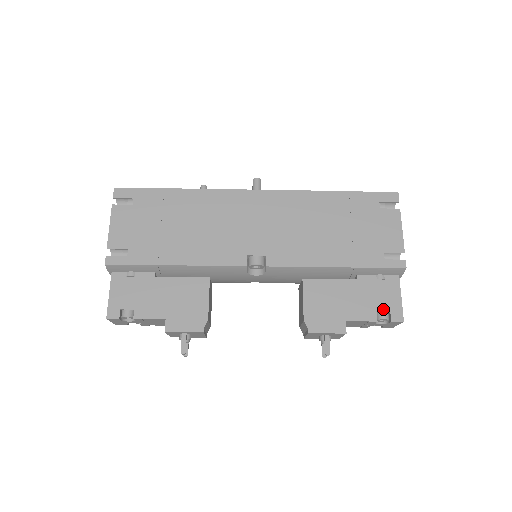
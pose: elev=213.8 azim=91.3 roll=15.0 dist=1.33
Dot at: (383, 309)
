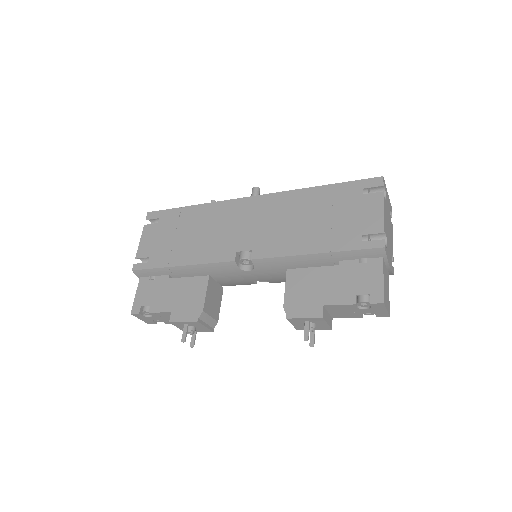
Dot at: (362, 292)
